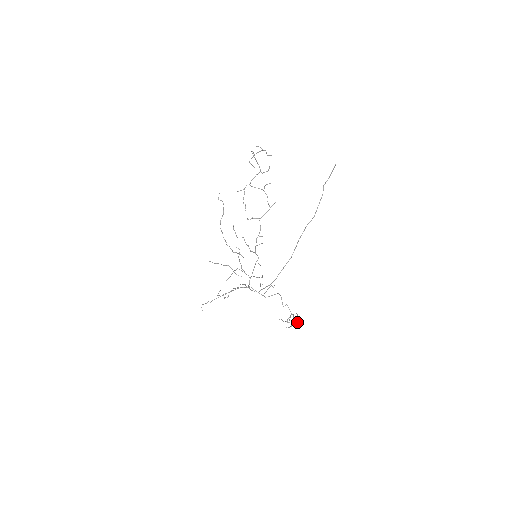
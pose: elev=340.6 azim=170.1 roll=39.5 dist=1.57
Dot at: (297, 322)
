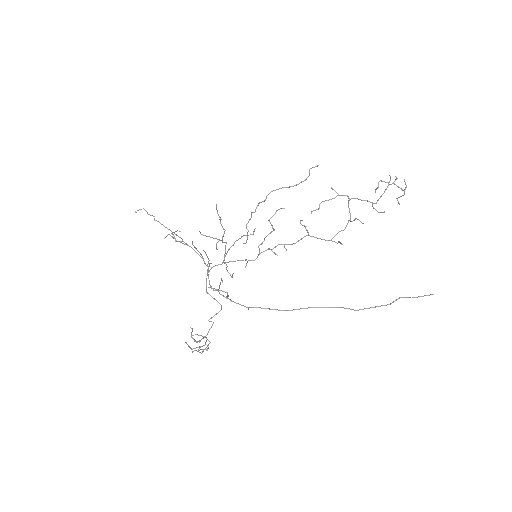
Dot at: occluded
